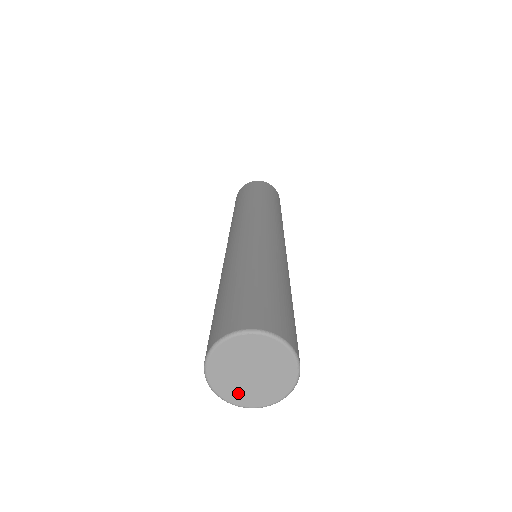
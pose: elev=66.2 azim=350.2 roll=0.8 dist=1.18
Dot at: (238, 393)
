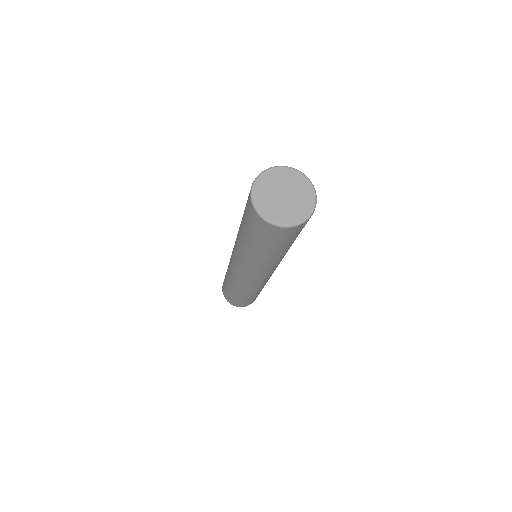
Dot at: (280, 214)
